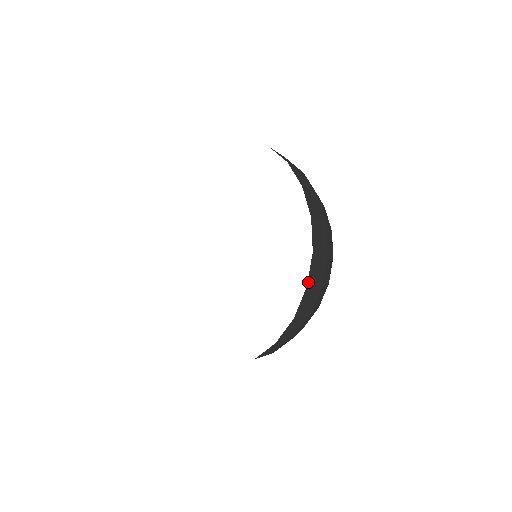
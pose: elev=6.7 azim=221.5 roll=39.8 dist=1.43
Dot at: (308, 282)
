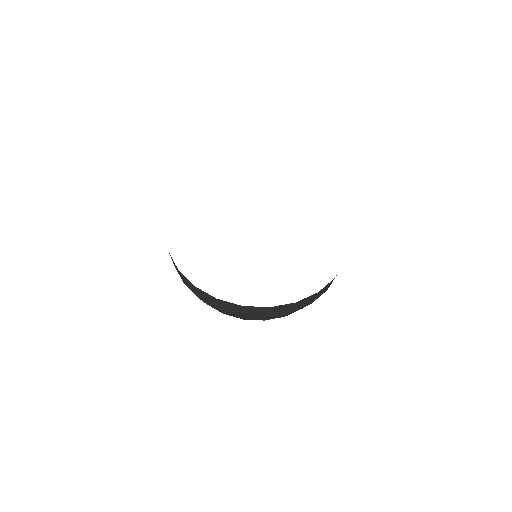
Dot at: occluded
